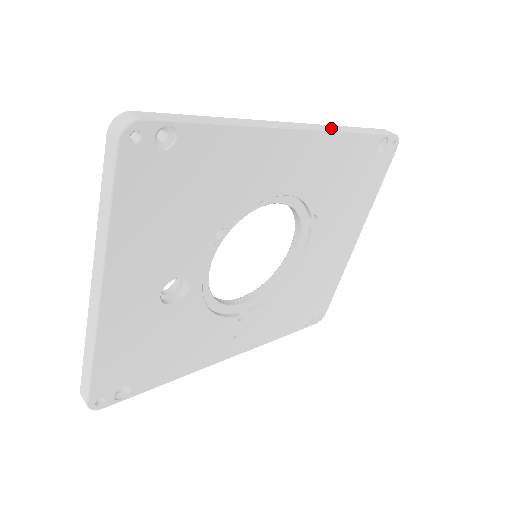
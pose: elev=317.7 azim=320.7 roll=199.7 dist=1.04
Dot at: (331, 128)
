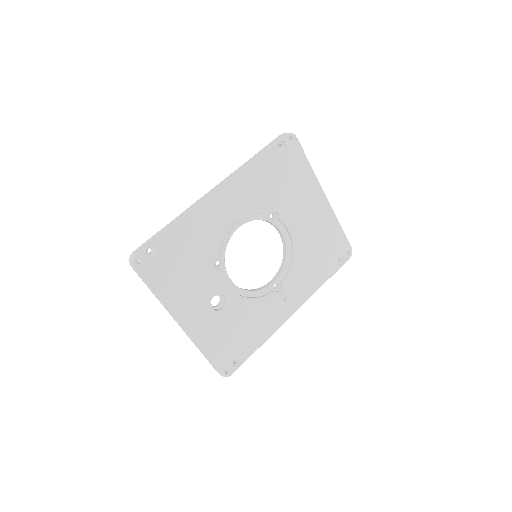
Dot at: (236, 172)
